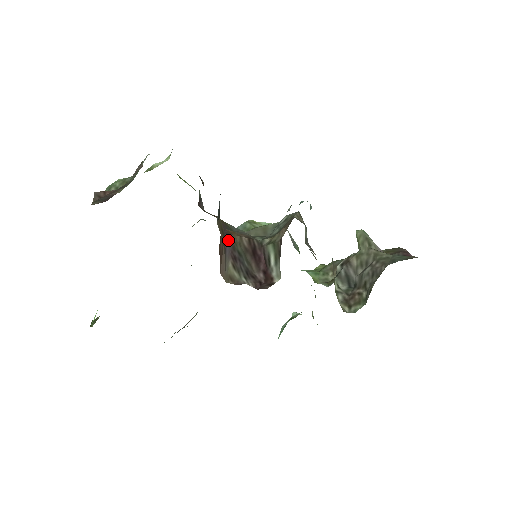
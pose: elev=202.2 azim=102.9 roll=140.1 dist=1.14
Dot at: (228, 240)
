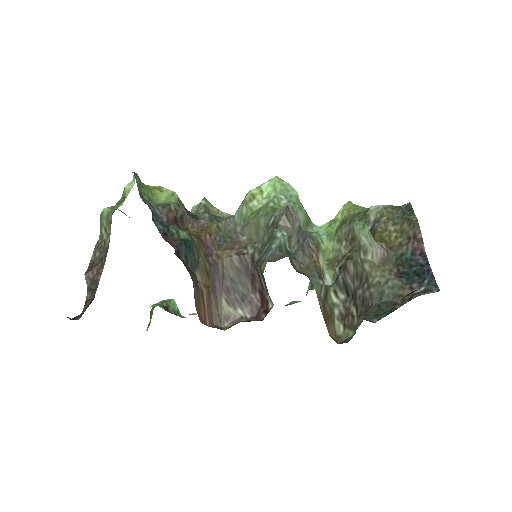
Dot at: (216, 273)
